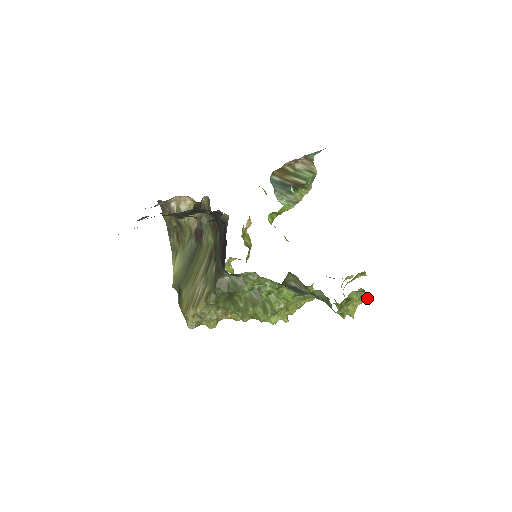
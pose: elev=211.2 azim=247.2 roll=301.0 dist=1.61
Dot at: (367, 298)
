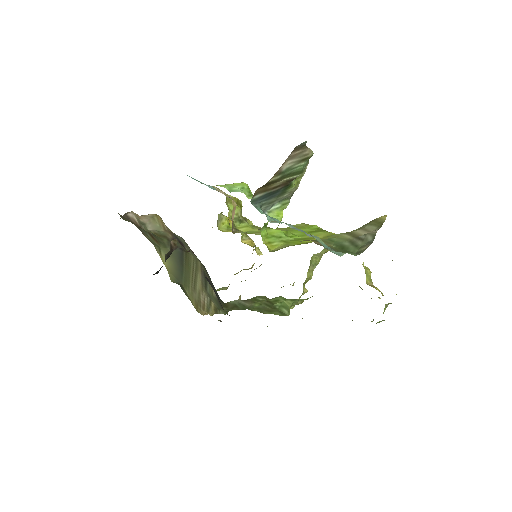
Dot at: occluded
